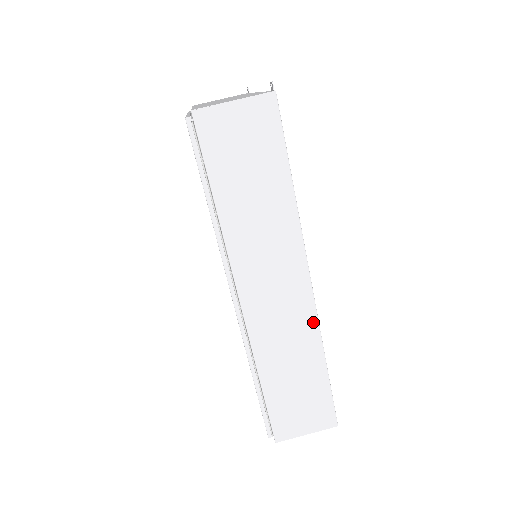
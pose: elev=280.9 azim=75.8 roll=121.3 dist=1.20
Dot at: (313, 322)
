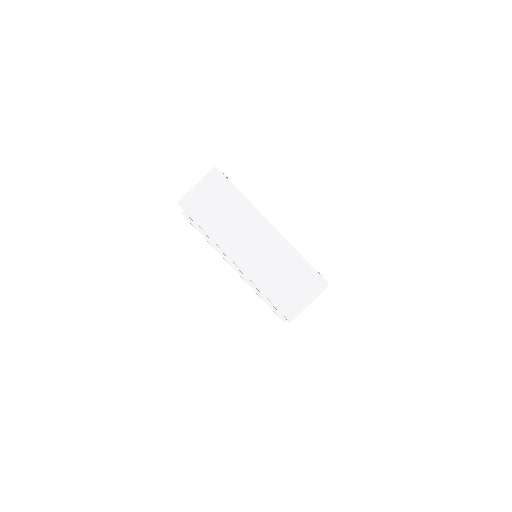
Dot at: occluded
